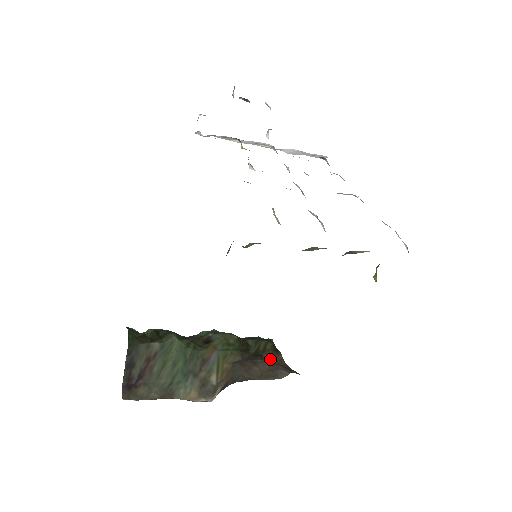
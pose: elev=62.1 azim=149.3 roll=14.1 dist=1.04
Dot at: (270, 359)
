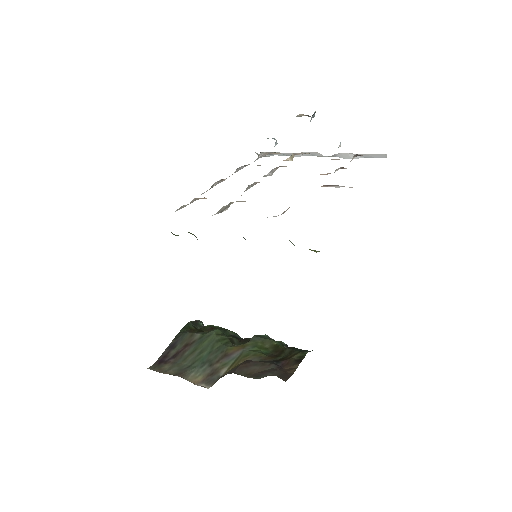
Dot at: (283, 366)
